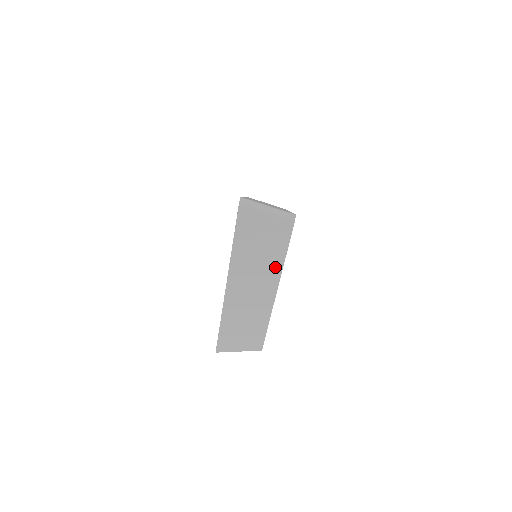
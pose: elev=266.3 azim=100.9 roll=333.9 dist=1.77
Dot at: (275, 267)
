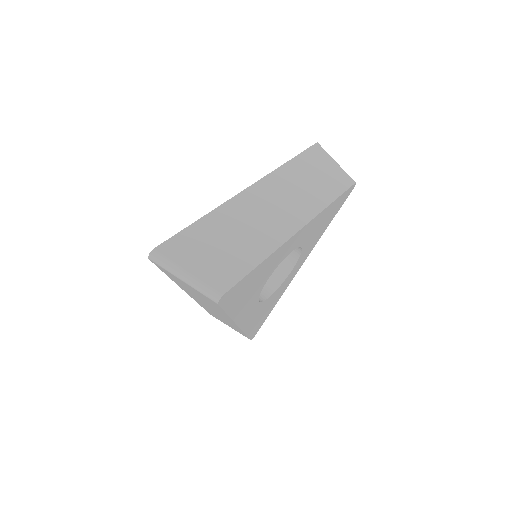
Dot at: (316, 204)
